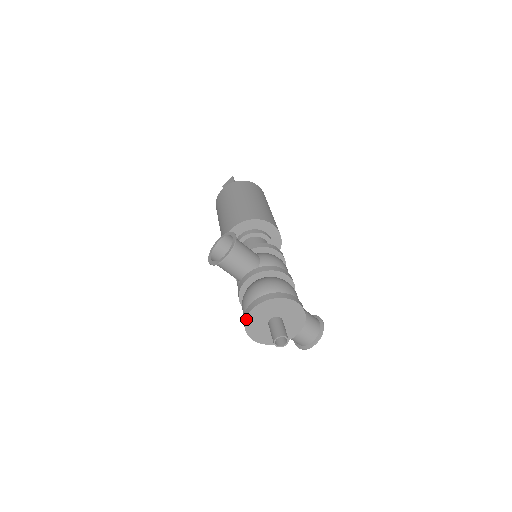
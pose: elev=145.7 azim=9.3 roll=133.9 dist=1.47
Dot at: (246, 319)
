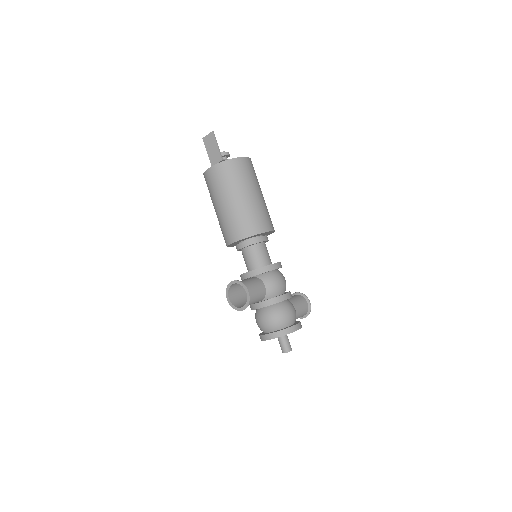
Dot at: occluded
